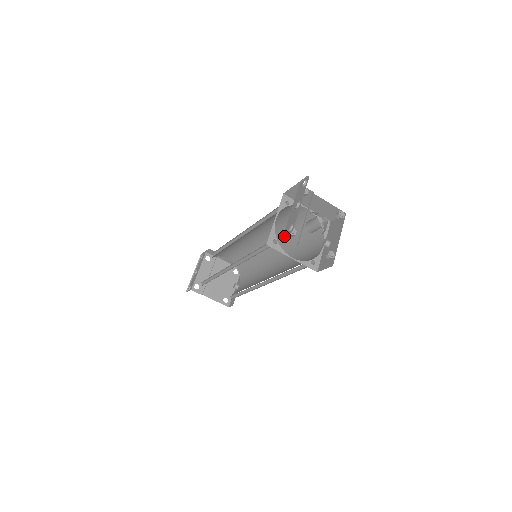
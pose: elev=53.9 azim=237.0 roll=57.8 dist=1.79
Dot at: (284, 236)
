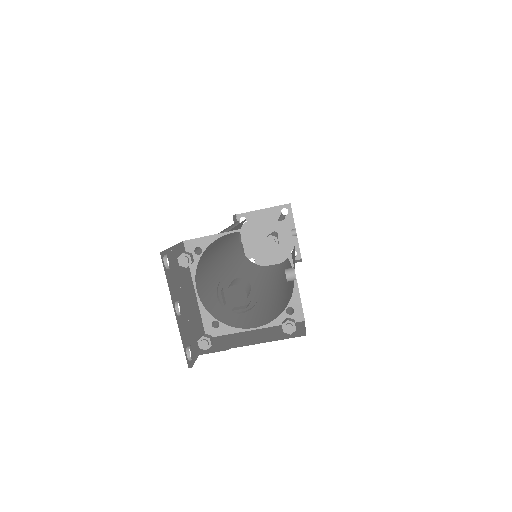
Dot at: occluded
